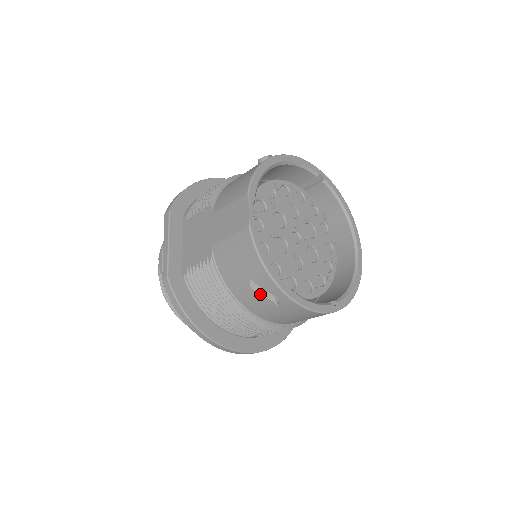
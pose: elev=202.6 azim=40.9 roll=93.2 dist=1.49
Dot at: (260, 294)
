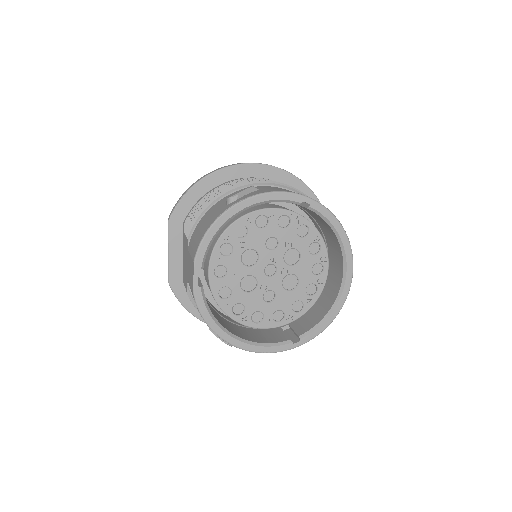
Dot at: (216, 336)
